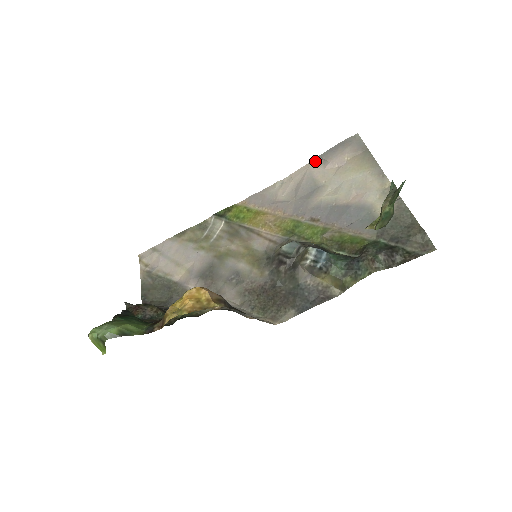
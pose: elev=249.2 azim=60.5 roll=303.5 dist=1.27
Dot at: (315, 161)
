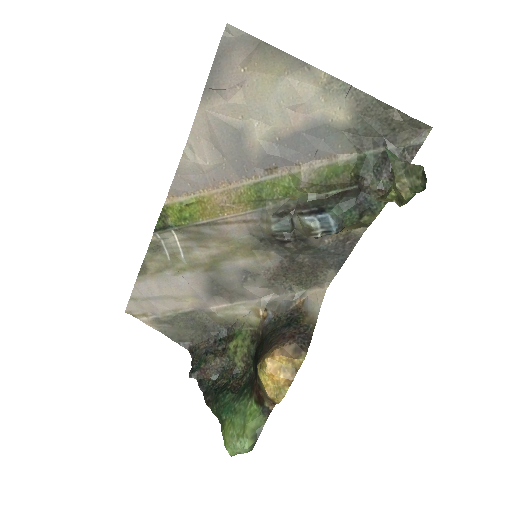
Dot at: (206, 98)
